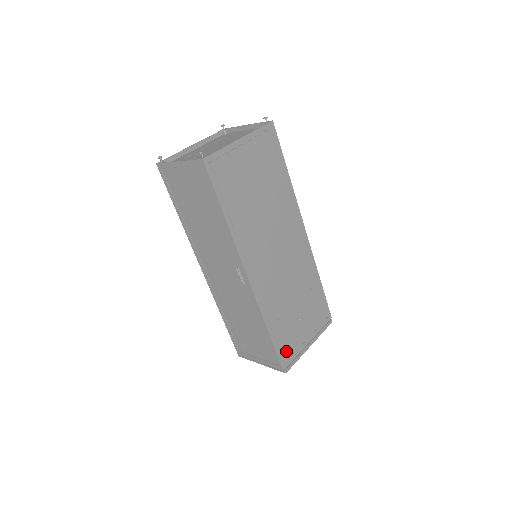
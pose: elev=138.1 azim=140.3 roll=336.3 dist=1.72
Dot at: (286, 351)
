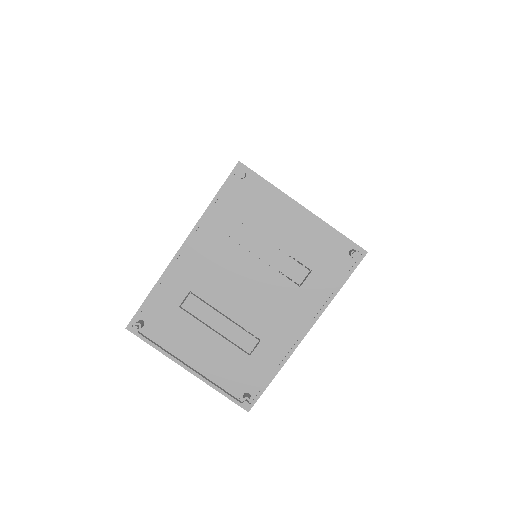
Dot at: occluded
